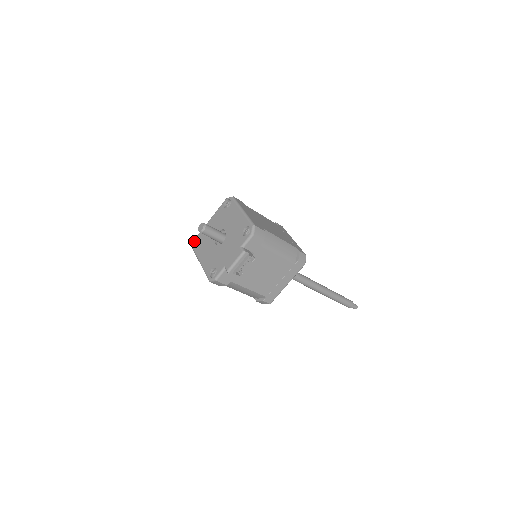
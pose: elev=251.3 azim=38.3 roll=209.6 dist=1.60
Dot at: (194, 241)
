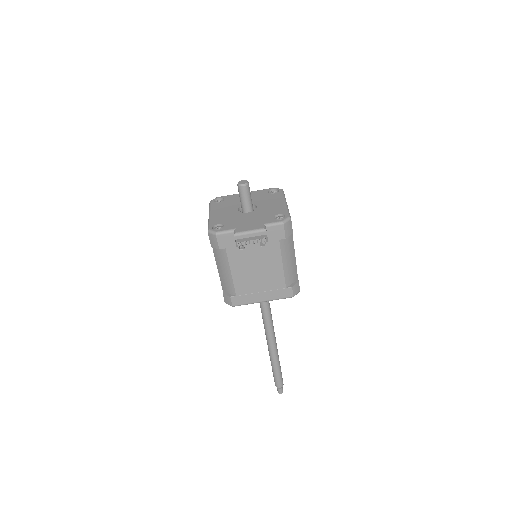
Dot at: (217, 198)
